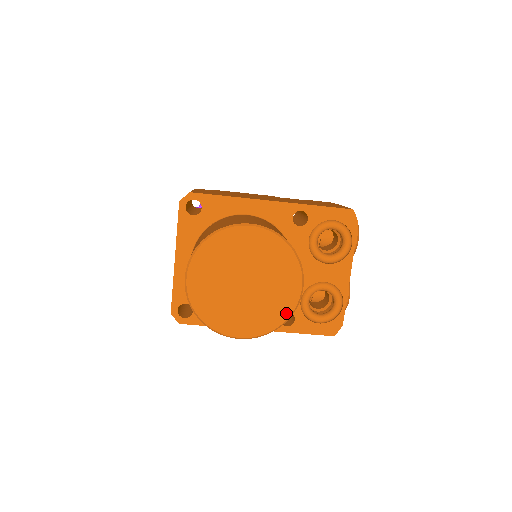
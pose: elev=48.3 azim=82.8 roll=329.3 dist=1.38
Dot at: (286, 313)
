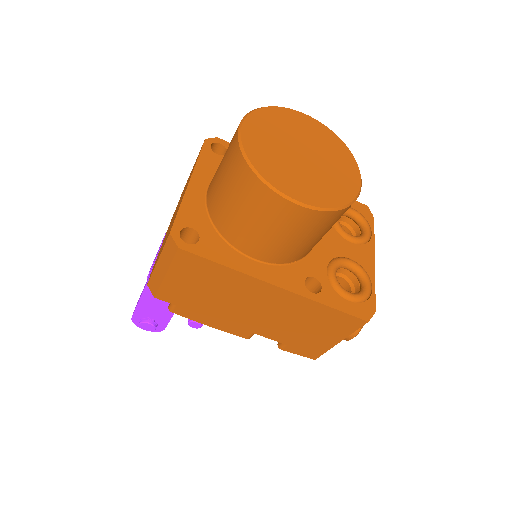
Dot at: (348, 197)
